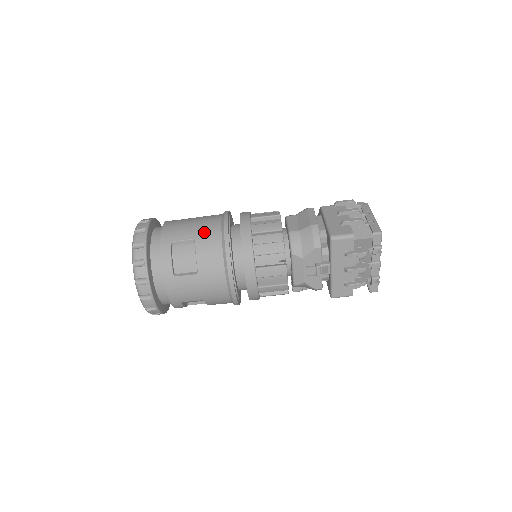
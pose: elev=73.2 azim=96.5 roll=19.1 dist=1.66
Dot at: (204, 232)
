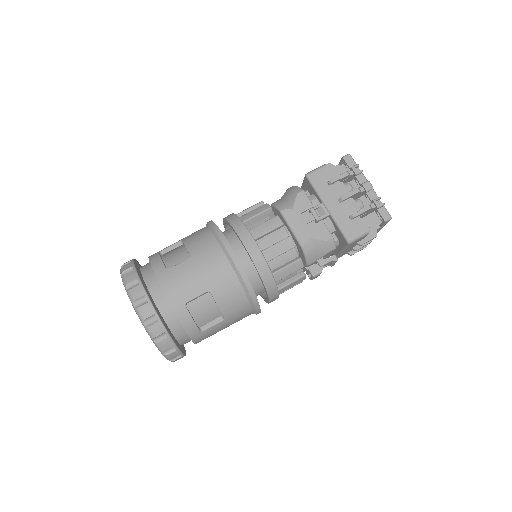
Dot at: occluded
